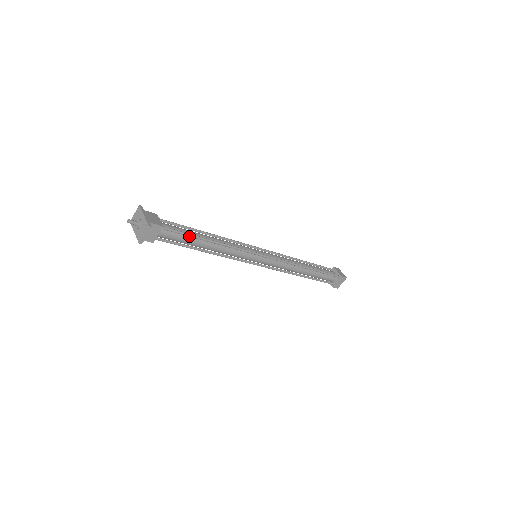
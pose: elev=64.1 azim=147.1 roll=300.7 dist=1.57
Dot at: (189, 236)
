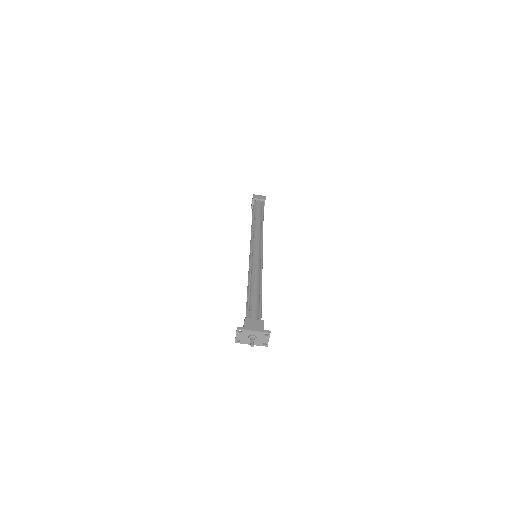
Dot at: (261, 303)
